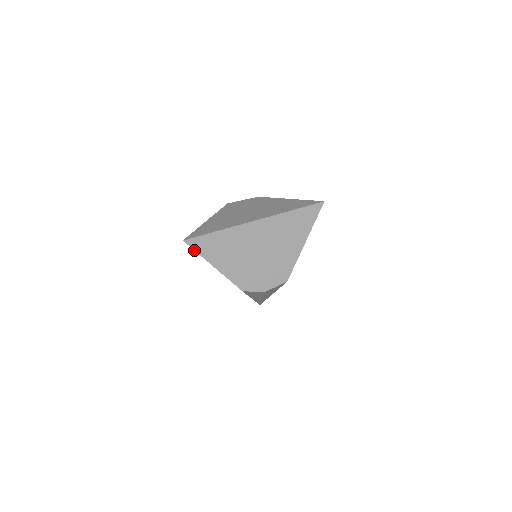
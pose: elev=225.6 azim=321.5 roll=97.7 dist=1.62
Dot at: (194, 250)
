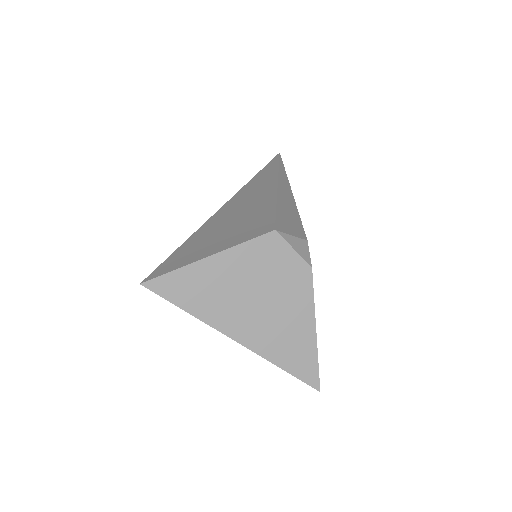
Dot at: occluded
